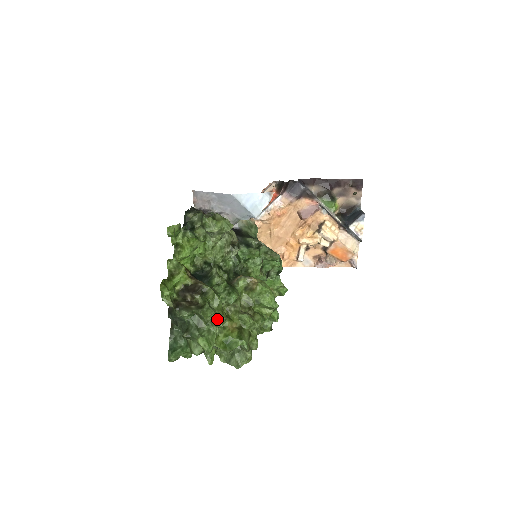
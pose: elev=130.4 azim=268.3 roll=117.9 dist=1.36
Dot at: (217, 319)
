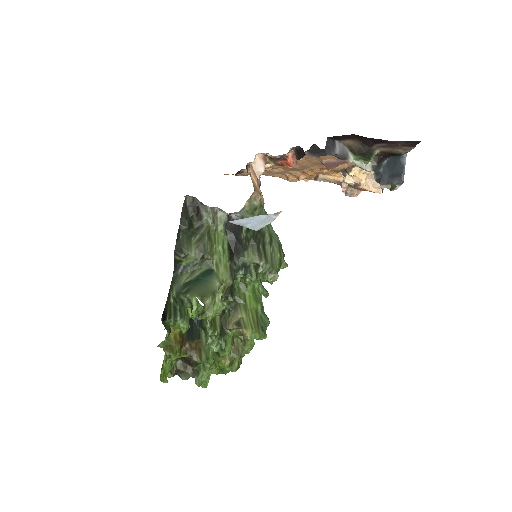
Dot at: occluded
